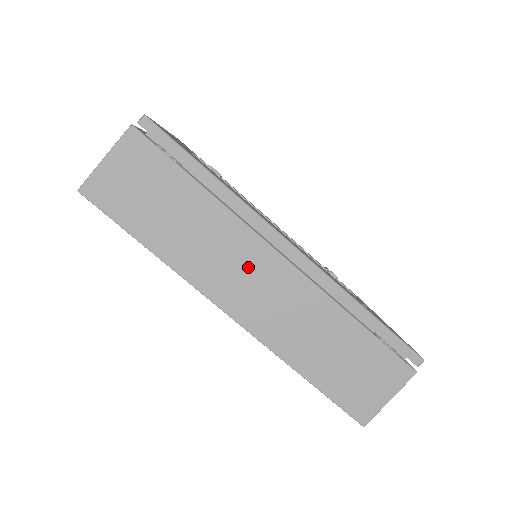
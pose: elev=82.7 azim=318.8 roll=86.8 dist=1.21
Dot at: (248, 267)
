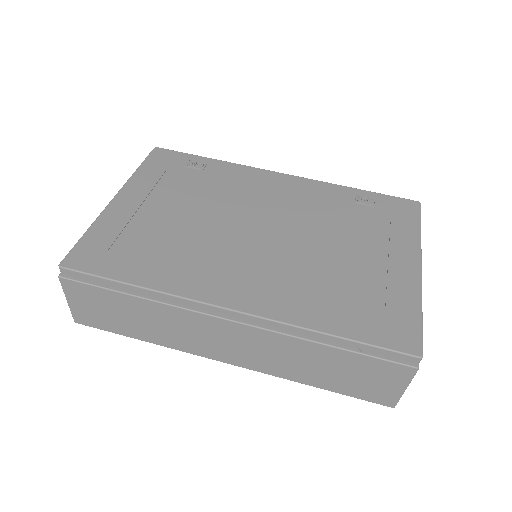
Dot at: (211, 334)
